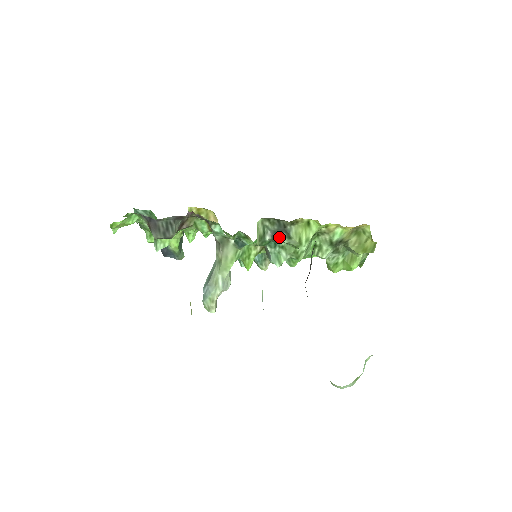
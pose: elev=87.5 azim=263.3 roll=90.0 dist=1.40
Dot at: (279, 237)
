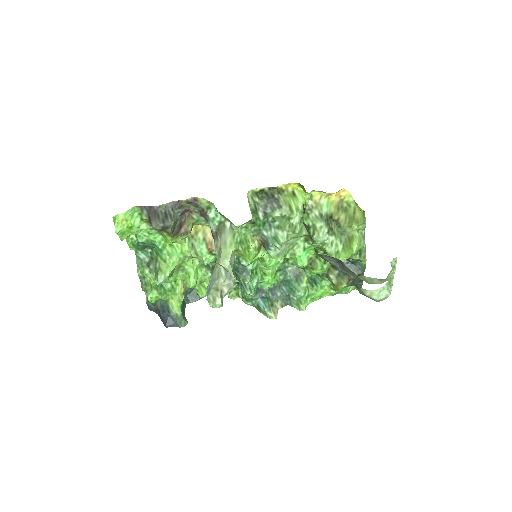
Dot at: (271, 211)
